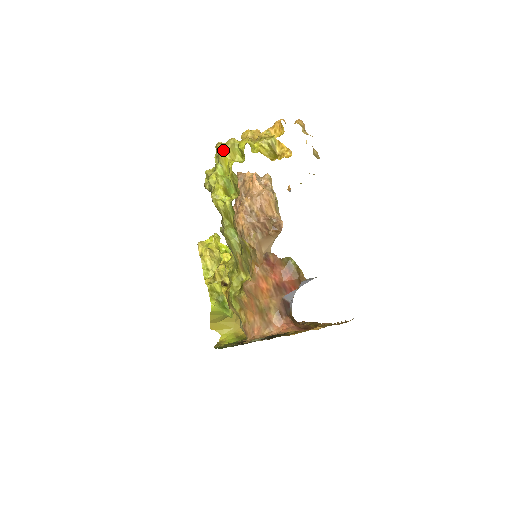
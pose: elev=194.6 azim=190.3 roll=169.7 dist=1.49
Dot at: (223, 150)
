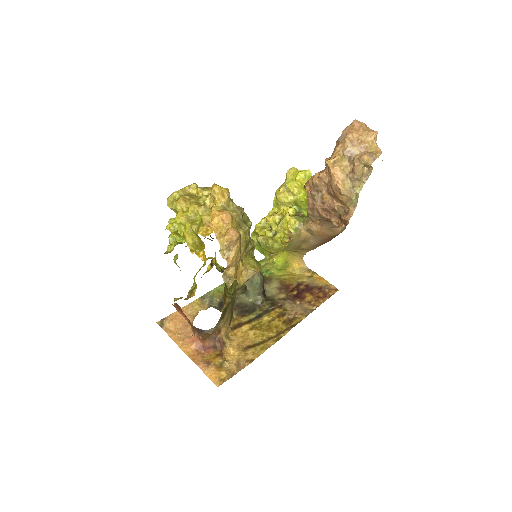
Dot at: occluded
